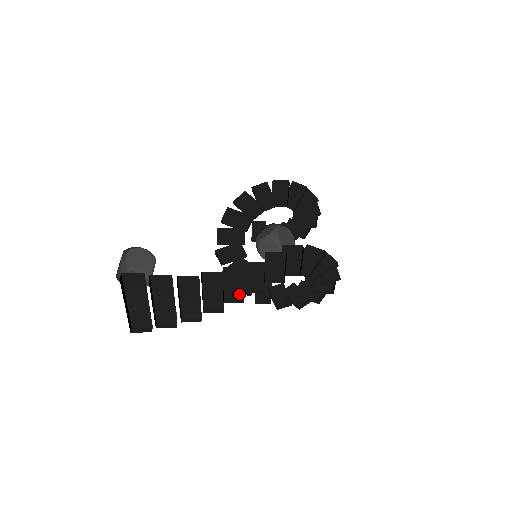
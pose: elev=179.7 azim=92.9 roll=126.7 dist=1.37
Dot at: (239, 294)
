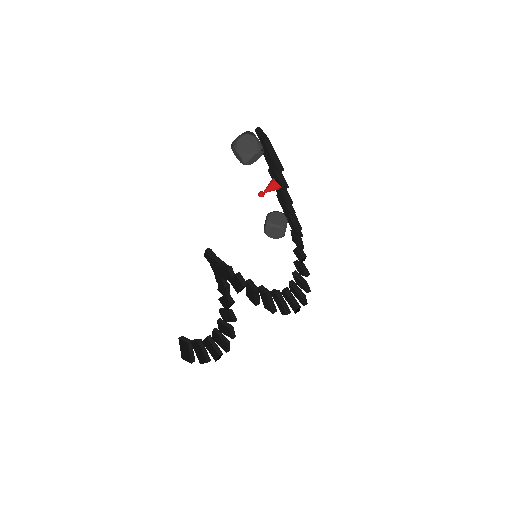
Dot at: (290, 219)
